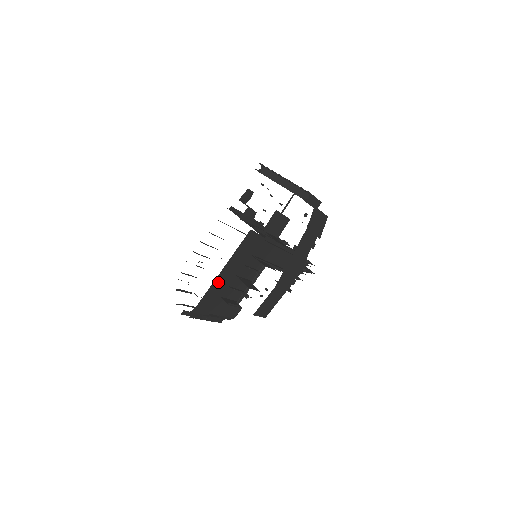
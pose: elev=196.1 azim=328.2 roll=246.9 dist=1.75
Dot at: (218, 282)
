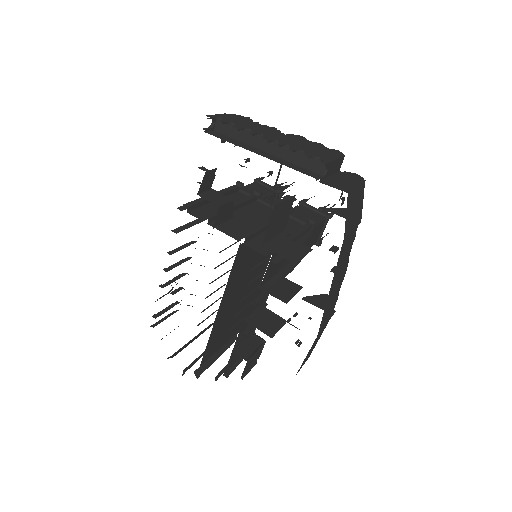
Dot at: (217, 324)
